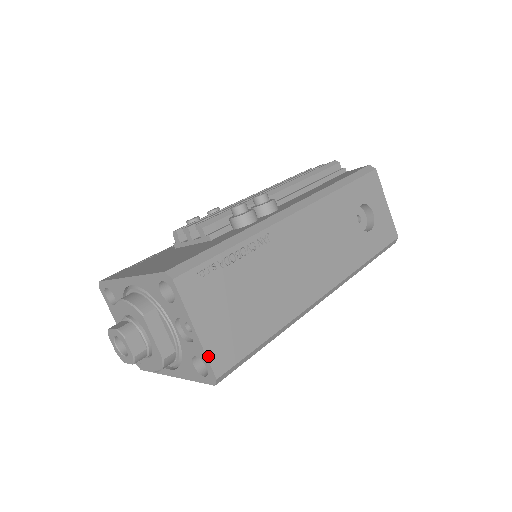
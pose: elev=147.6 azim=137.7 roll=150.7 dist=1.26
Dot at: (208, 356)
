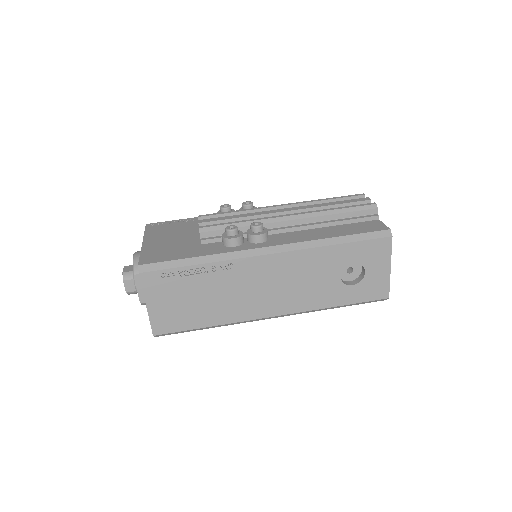
Dot at: (151, 322)
